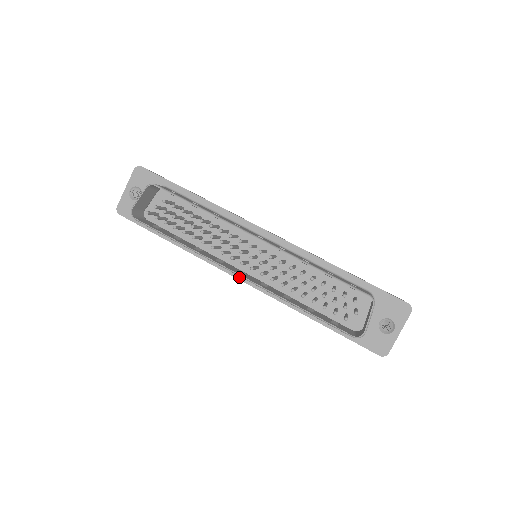
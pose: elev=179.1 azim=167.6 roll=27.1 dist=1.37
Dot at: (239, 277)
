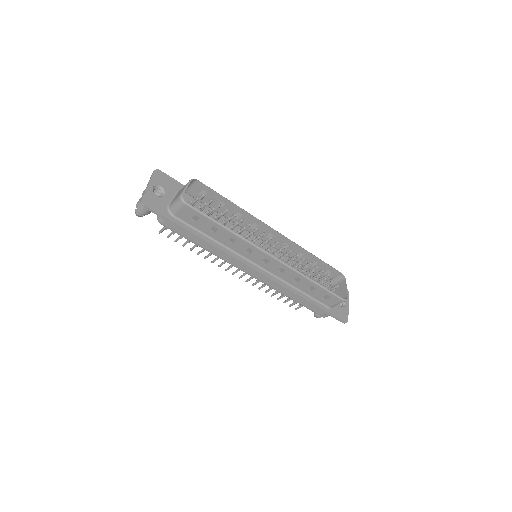
Dot at: (255, 268)
